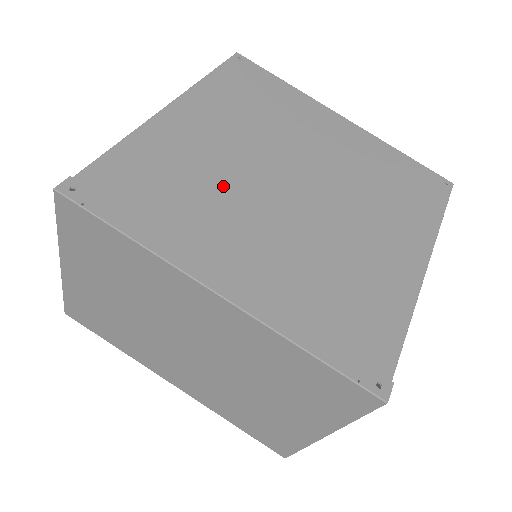
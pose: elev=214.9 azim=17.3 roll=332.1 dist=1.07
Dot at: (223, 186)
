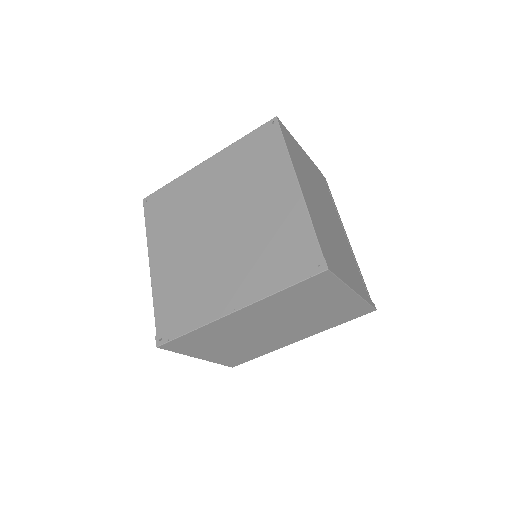
Dot at: (197, 268)
